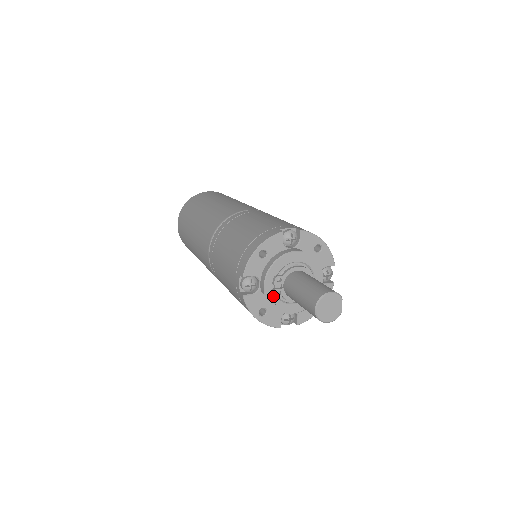
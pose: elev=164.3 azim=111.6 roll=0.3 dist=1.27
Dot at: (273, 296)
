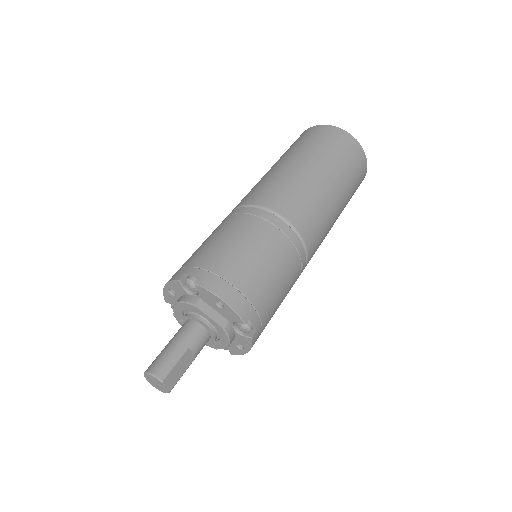
Dot at: occluded
